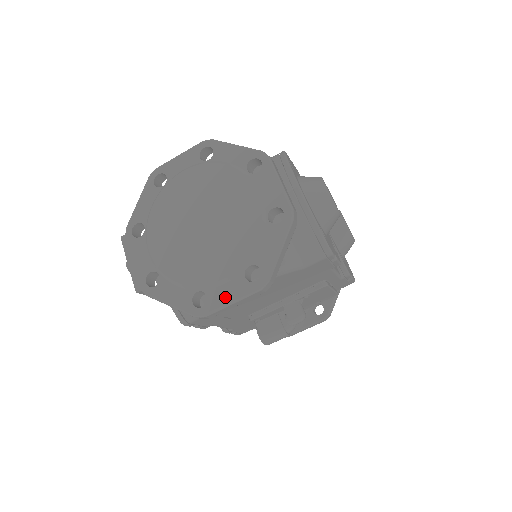
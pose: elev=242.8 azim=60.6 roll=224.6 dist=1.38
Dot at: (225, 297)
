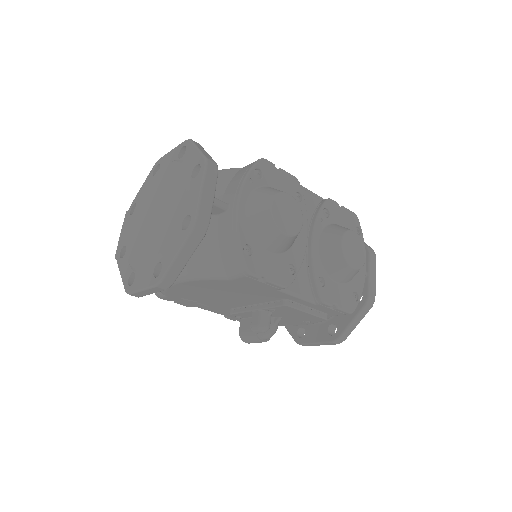
Dot at: (140, 283)
